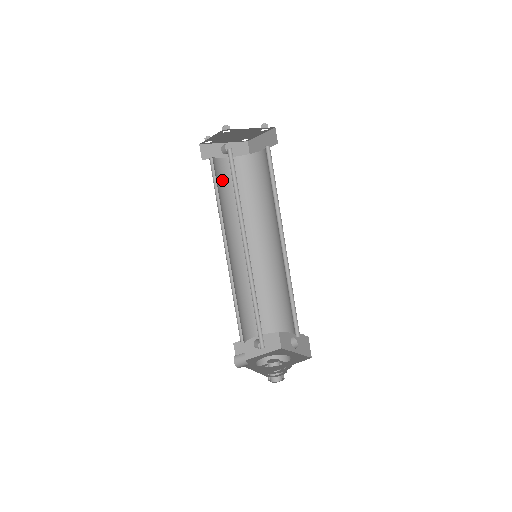
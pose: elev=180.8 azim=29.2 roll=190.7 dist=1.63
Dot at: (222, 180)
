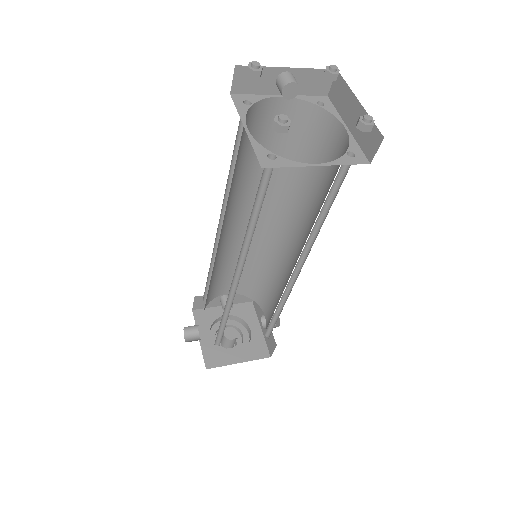
Dot at: (254, 135)
